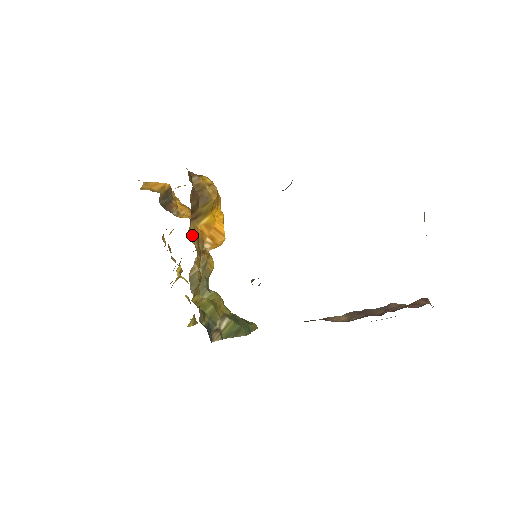
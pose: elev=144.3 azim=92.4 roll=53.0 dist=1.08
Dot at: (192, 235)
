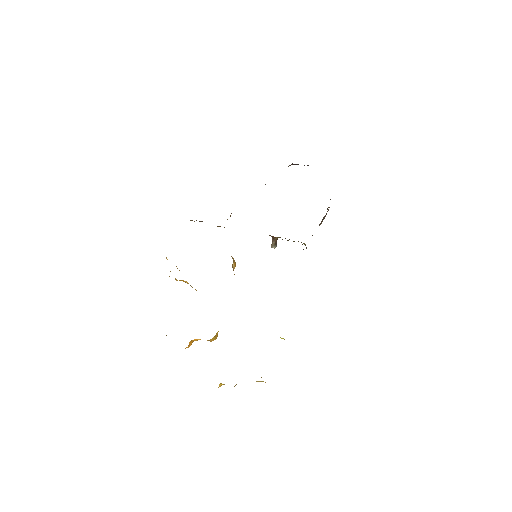
Dot at: occluded
